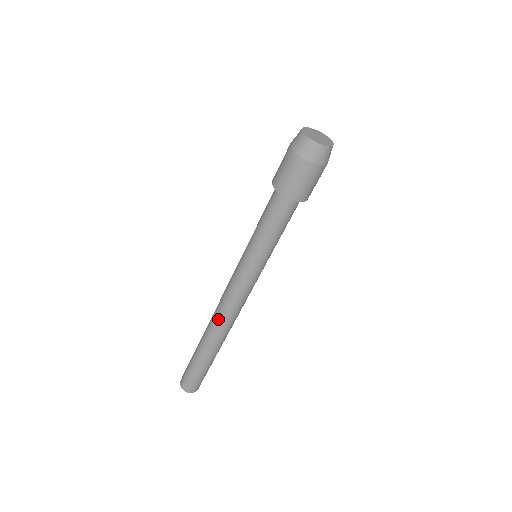
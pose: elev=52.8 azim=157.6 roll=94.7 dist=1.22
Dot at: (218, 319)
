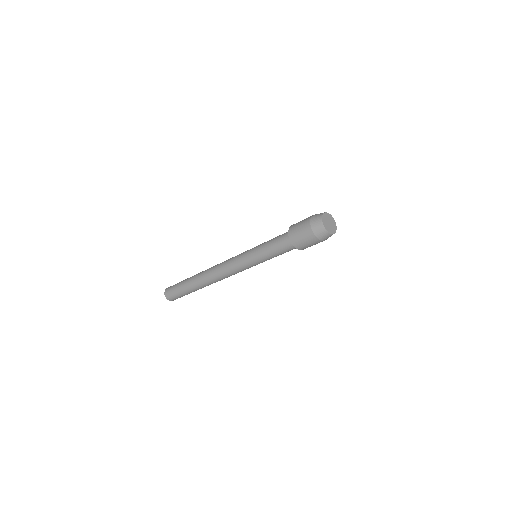
Dot at: occluded
